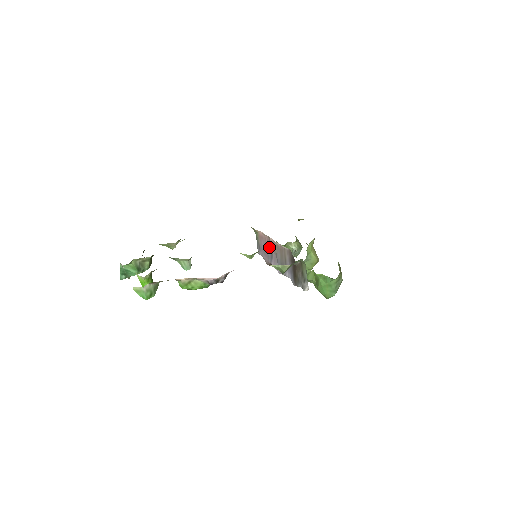
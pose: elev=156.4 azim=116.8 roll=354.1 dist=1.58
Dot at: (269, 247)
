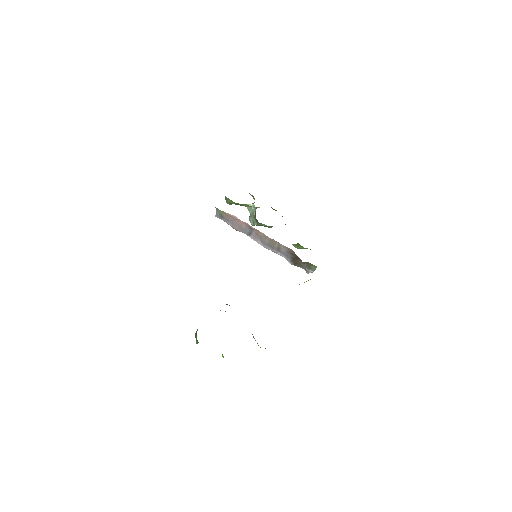
Dot at: (246, 228)
